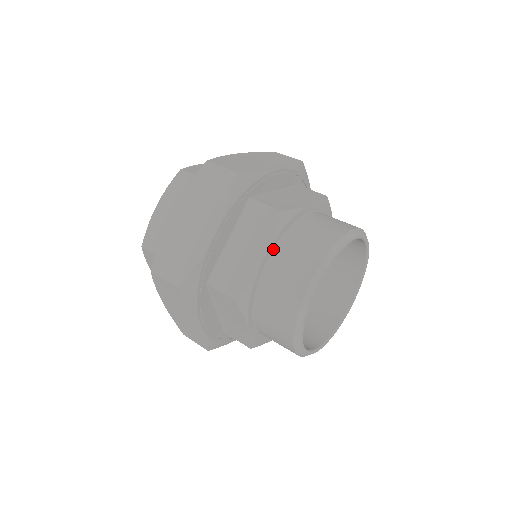
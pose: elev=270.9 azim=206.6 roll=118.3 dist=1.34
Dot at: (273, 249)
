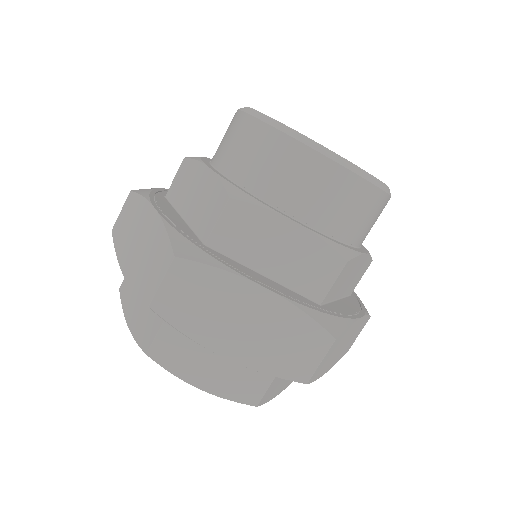
Dot at: (212, 167)
